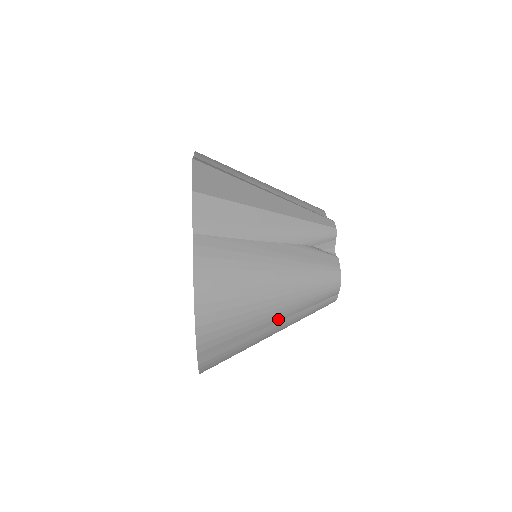
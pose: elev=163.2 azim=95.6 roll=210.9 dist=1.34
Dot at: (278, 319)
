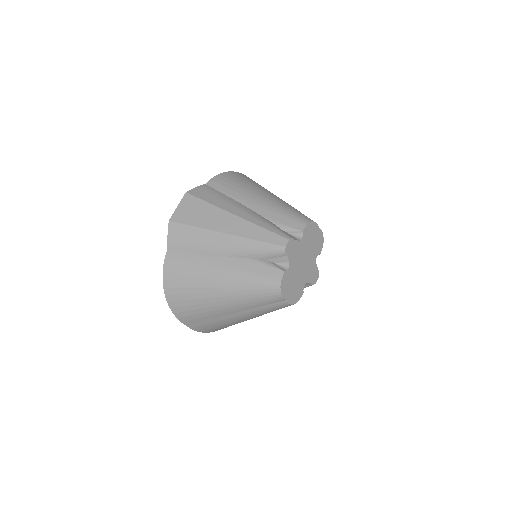
Dot at: (235, 311)
